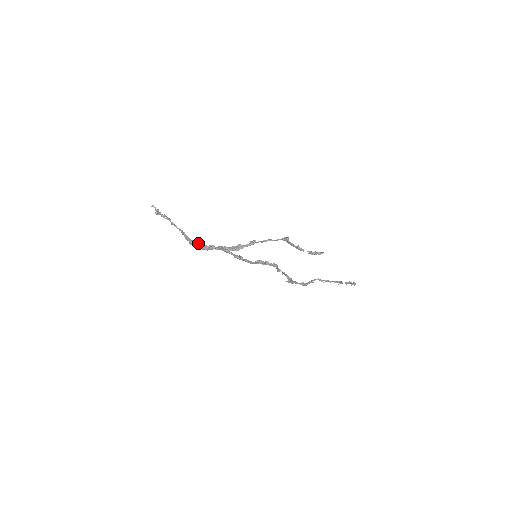
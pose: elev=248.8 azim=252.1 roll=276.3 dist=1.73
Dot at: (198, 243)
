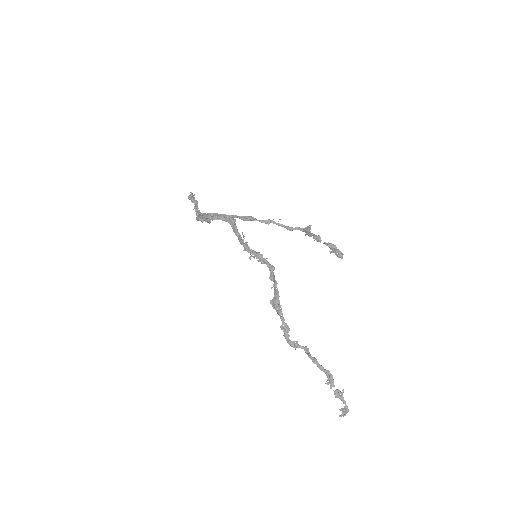
Dot at: occluded
